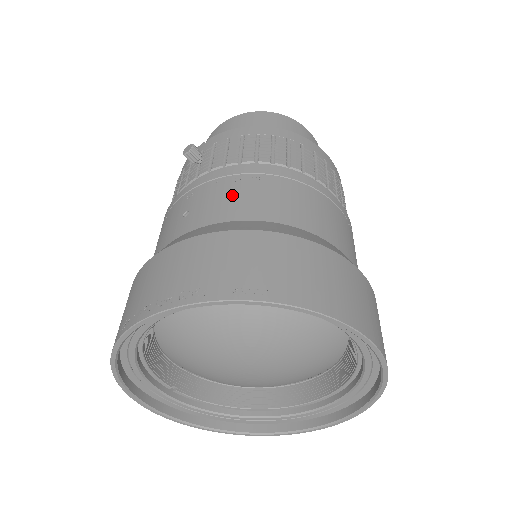
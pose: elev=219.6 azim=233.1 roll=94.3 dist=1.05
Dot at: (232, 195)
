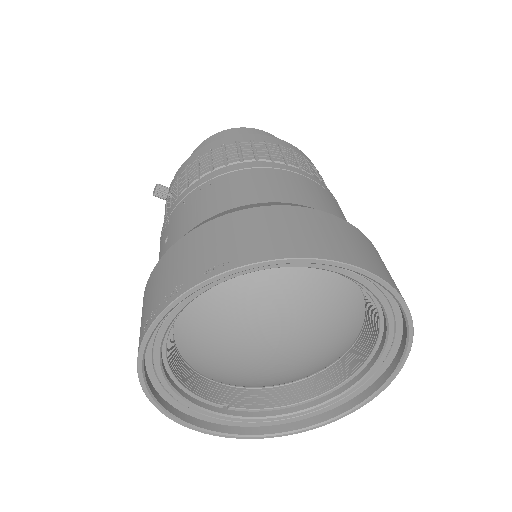
Dot at: (196, 204)
